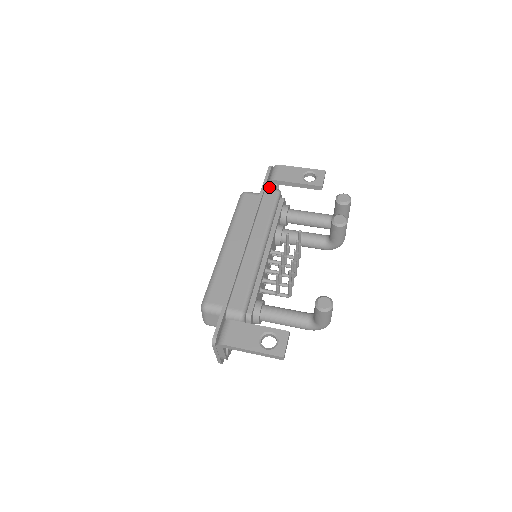
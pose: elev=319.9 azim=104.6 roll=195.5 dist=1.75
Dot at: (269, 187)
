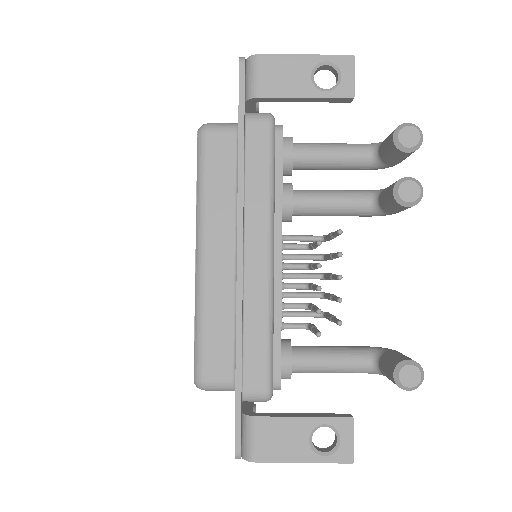
Dot at: (247, 105)
